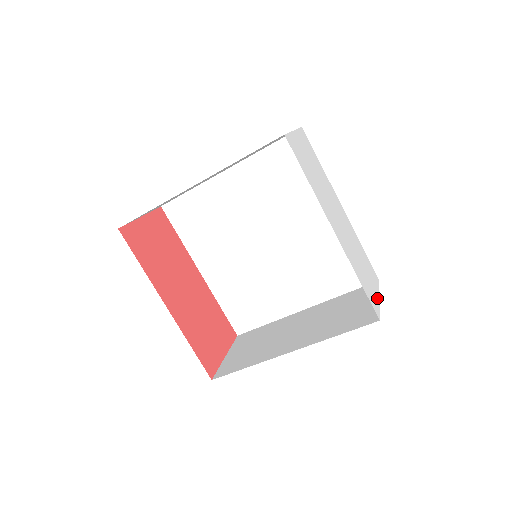
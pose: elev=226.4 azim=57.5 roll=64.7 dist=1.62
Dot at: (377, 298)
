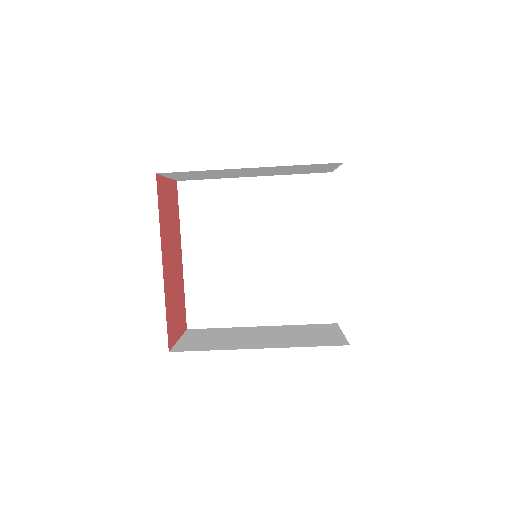
Dot at: occluded
